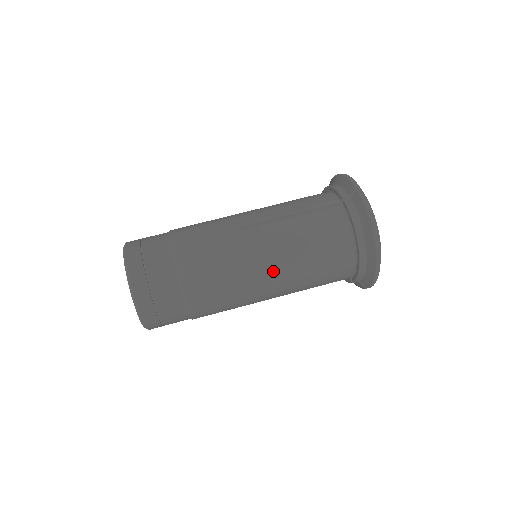
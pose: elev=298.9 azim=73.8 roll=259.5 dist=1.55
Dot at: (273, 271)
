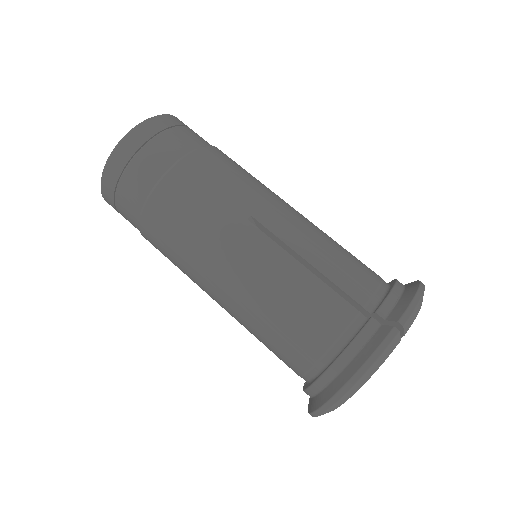
Dot at: (228, 288)
